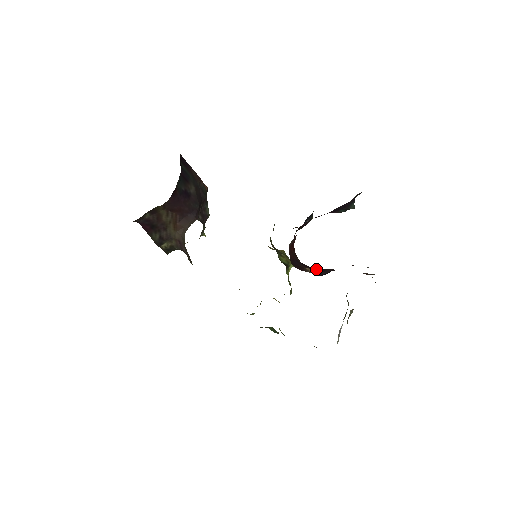
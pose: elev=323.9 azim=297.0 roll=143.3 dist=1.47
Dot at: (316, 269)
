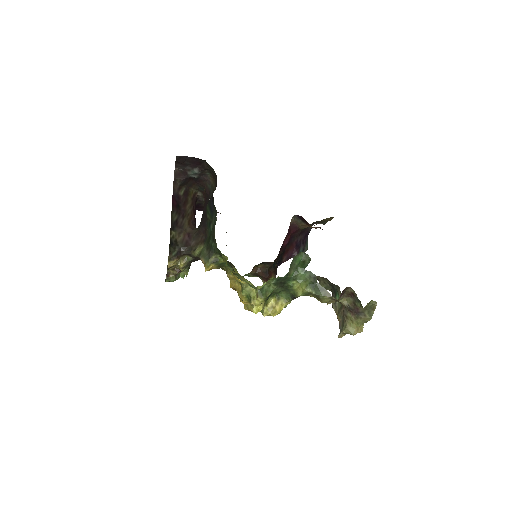
Dot at: occluded
